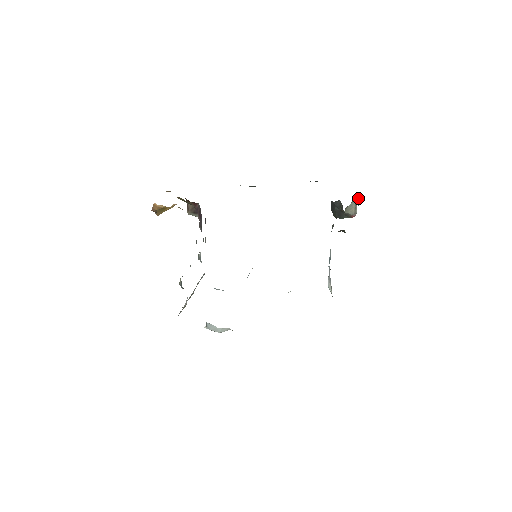
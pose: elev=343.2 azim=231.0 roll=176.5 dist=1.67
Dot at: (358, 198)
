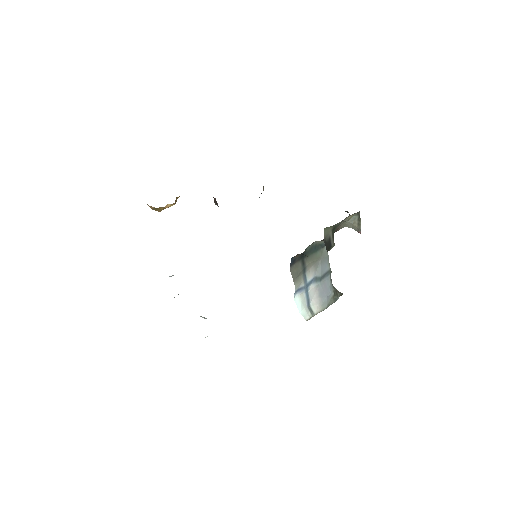
Dot at: (359, 213)
